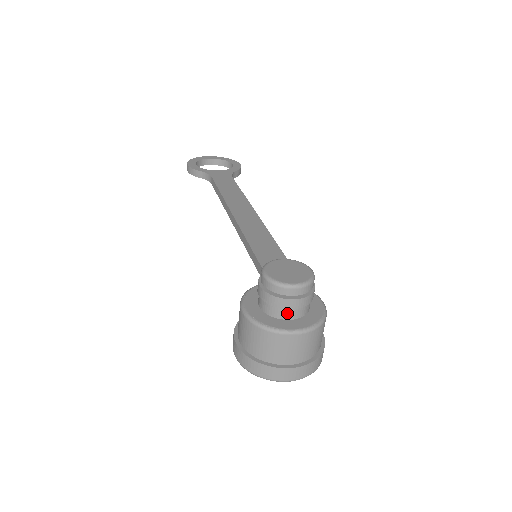
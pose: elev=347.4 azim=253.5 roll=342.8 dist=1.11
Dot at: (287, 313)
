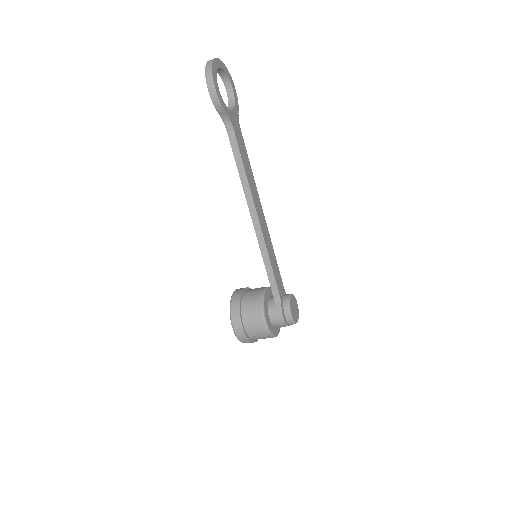
Dot at: occluded
